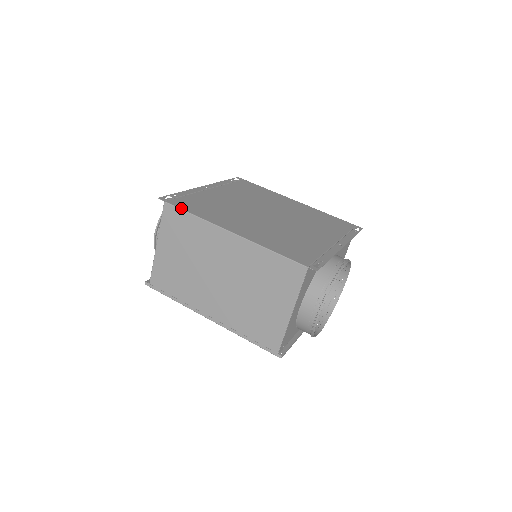
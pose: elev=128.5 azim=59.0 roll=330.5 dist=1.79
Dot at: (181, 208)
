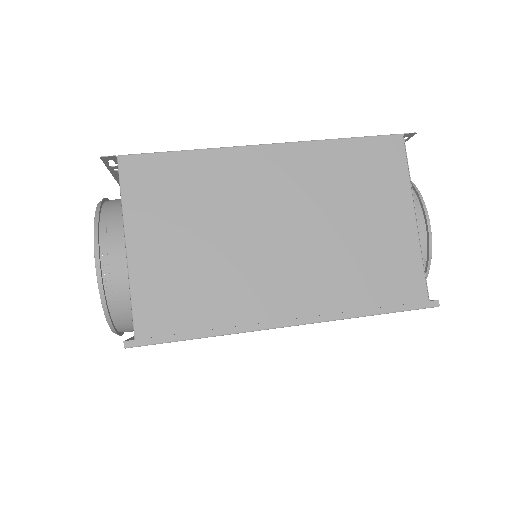
Dot at: (155, 152)
